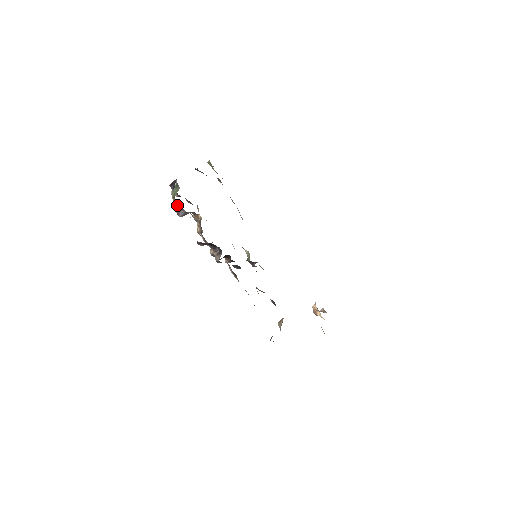
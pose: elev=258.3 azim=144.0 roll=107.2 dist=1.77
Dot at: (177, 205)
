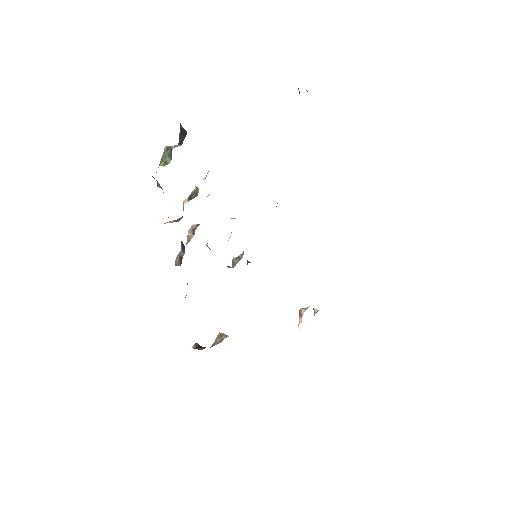
Dot at: occluded
